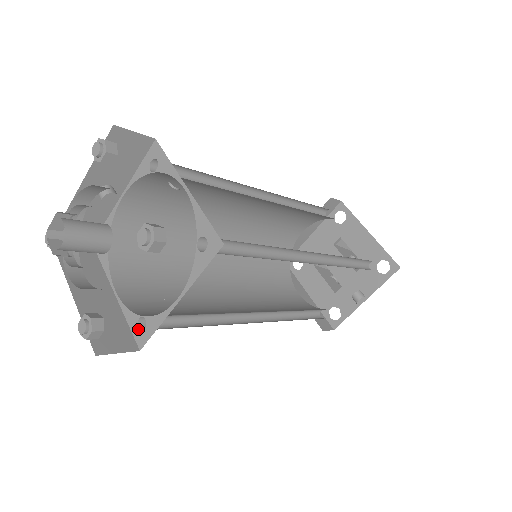
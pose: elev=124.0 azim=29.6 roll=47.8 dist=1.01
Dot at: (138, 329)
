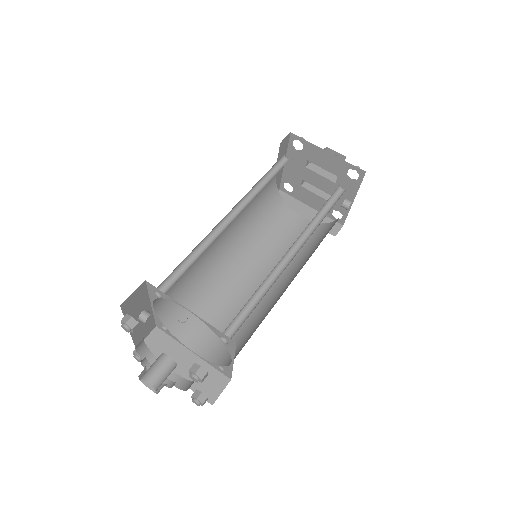
Dot at: (221, 371)
